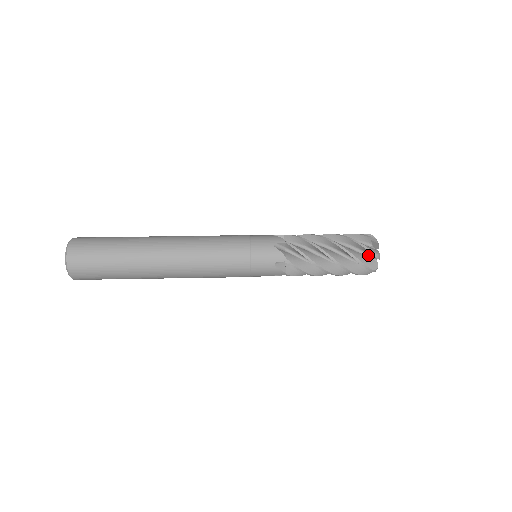
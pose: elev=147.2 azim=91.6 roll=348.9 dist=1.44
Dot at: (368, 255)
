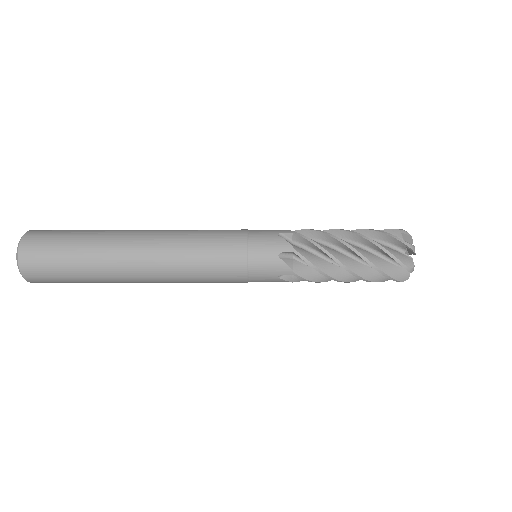
Dot at: (399, 250)
